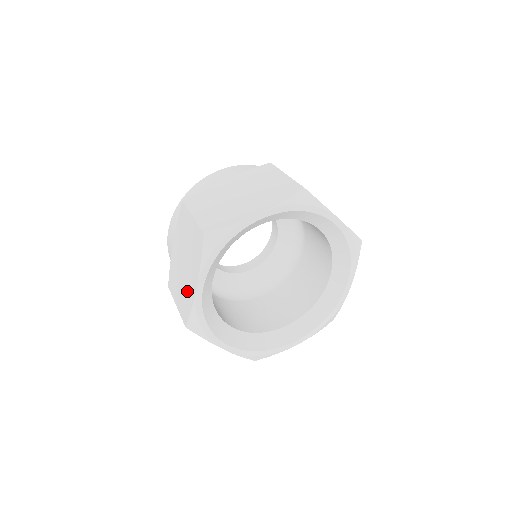
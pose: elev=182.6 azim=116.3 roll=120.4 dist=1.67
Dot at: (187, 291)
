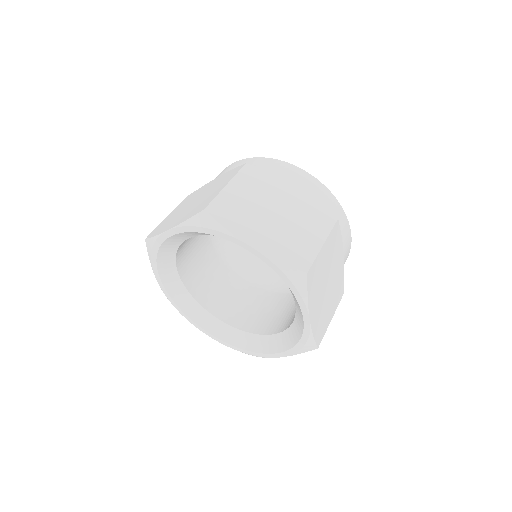
Dot at: occluded
